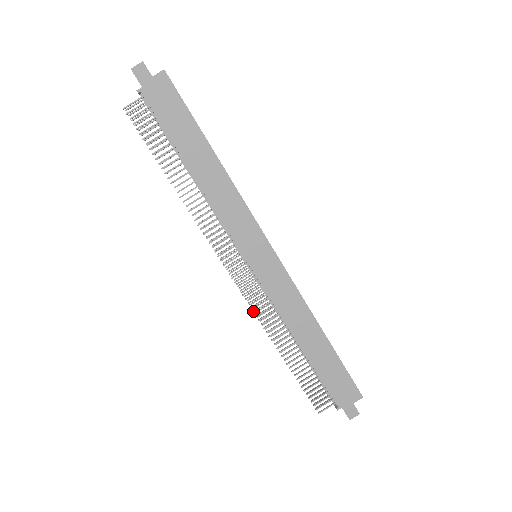
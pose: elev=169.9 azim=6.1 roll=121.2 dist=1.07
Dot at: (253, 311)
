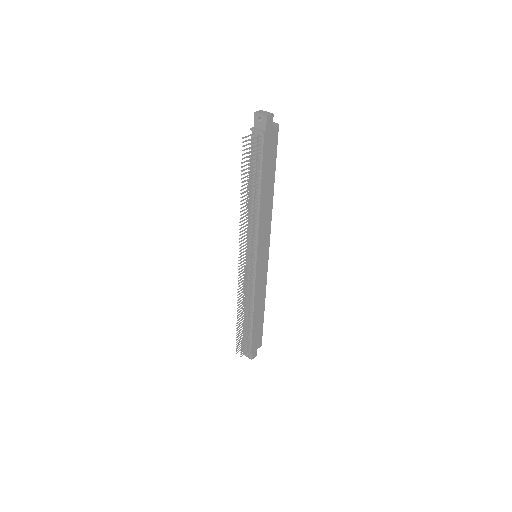
Dot at: (244, 292)
